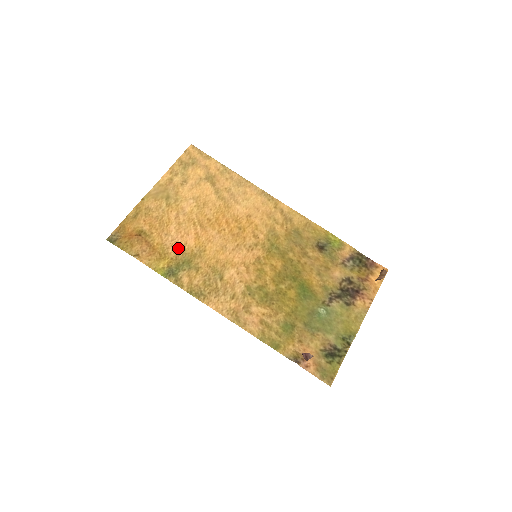
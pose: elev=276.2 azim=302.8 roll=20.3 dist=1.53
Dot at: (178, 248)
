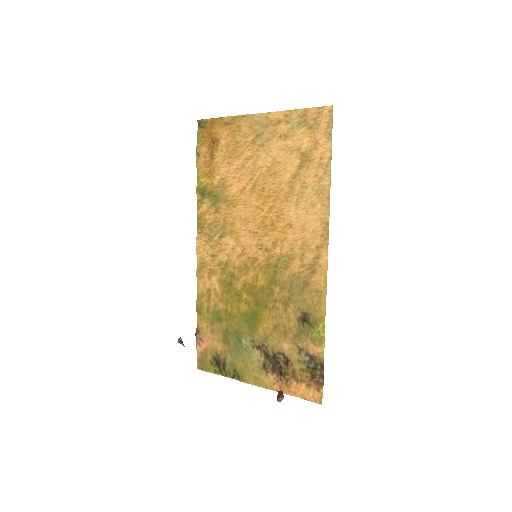
Dot at: (224, 182)
